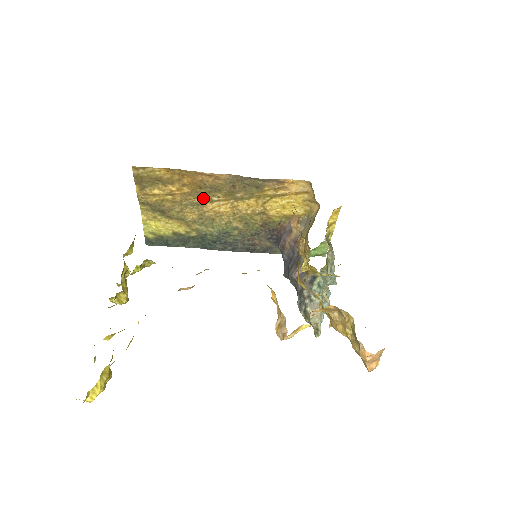
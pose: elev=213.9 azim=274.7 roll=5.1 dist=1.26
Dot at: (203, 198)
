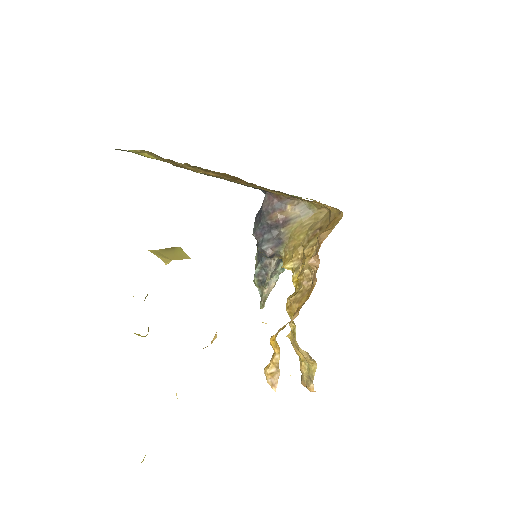
Dot at: (233, 180)
